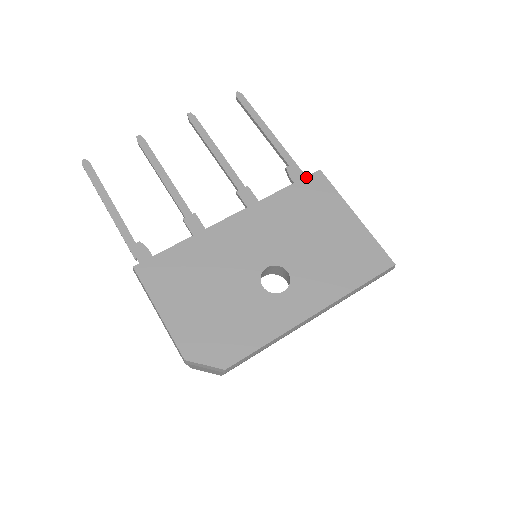
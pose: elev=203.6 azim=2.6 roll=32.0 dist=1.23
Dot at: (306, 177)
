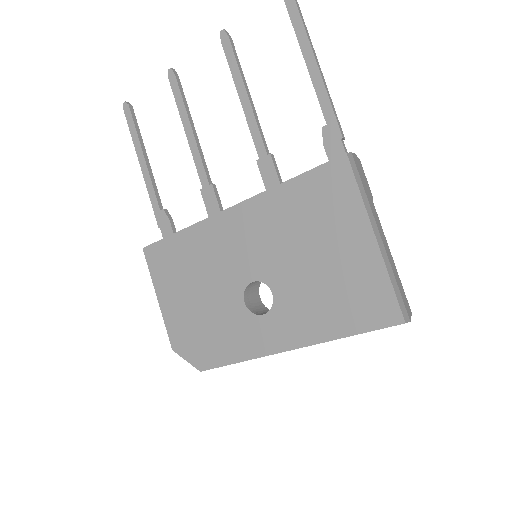
Dot at: (324, 164)
